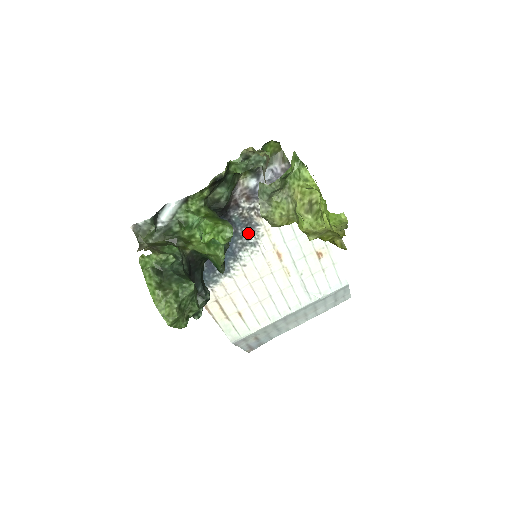
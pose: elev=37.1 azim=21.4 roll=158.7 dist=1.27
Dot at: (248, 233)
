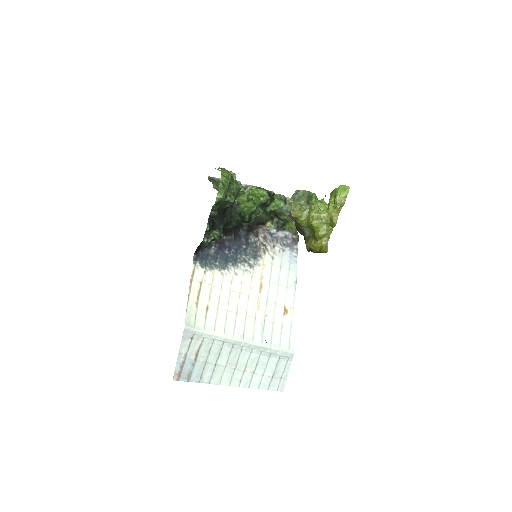
Dot at: (252, 256)
